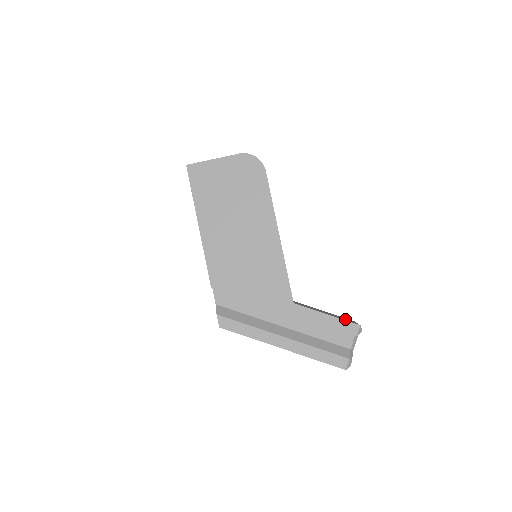
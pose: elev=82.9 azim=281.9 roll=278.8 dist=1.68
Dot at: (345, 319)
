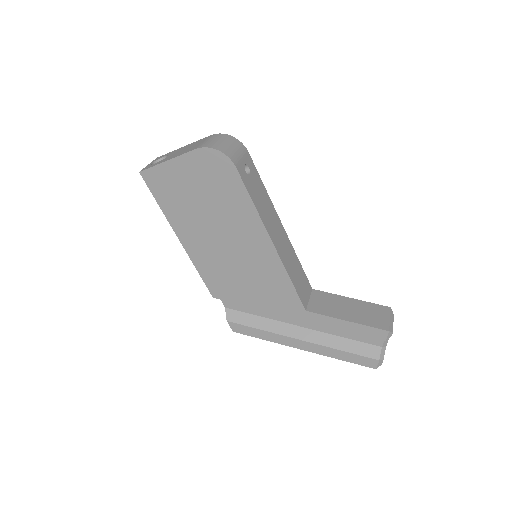
Dot at: (373, 318)
